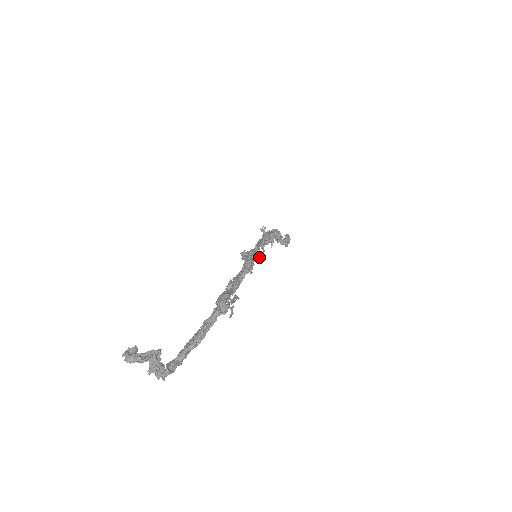
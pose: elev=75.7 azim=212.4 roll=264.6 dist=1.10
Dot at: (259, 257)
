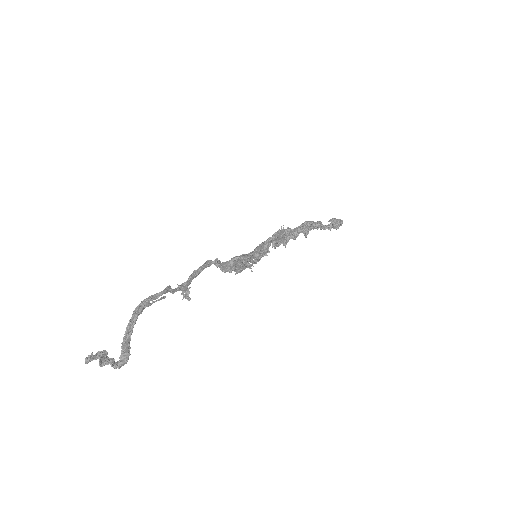
Dot at: (237, 258)
